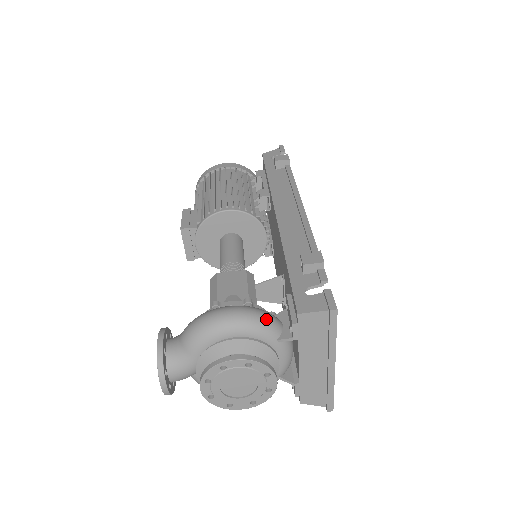
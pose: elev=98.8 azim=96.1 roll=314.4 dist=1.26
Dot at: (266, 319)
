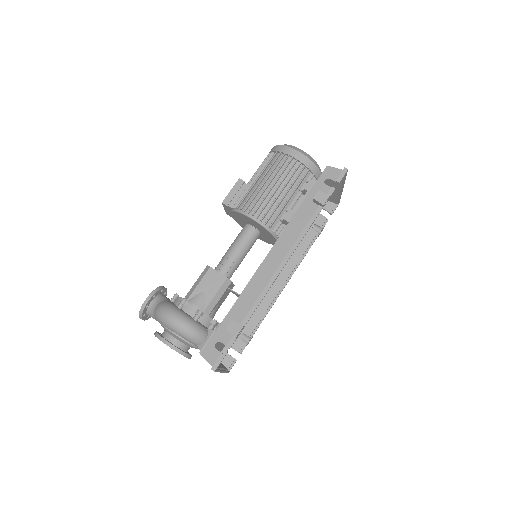
Dot at: (194, 336)
